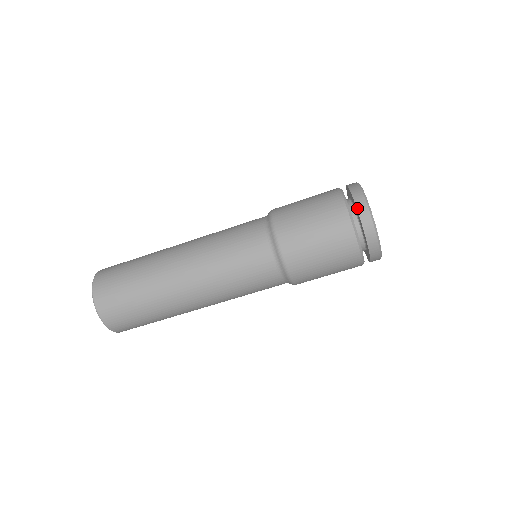
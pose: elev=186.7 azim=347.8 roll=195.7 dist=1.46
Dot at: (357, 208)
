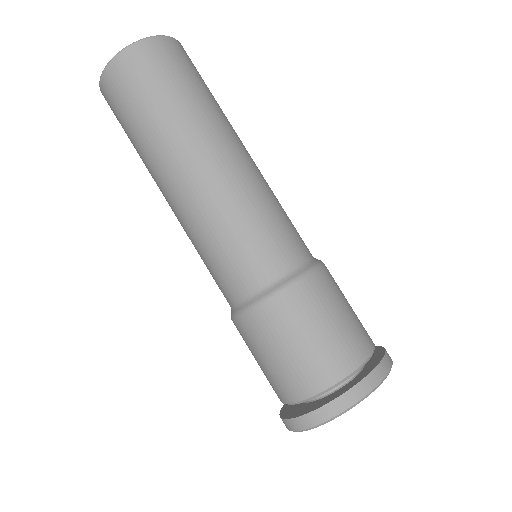
Dot at: (287, 420)
